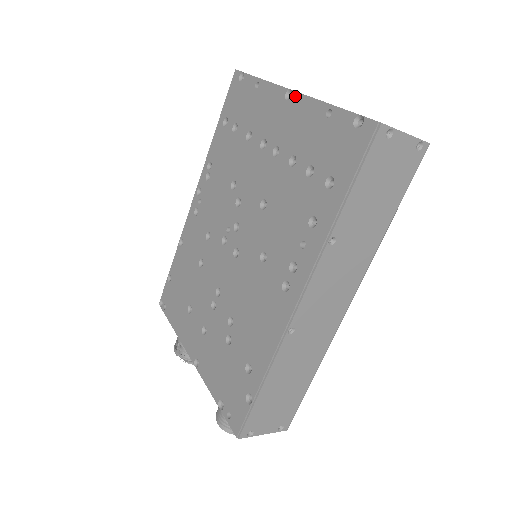
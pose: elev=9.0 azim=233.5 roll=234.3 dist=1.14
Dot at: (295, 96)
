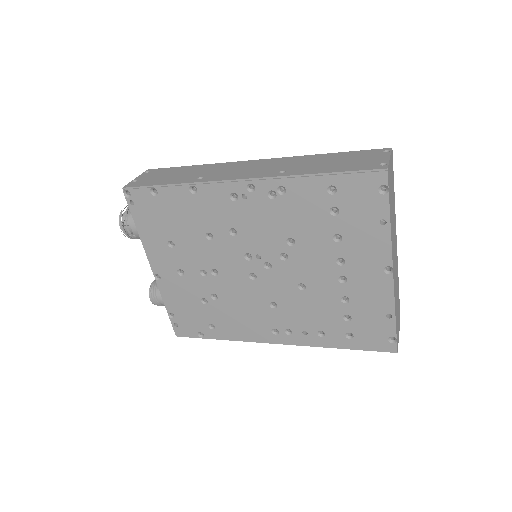
Dot at: (390, 279)
